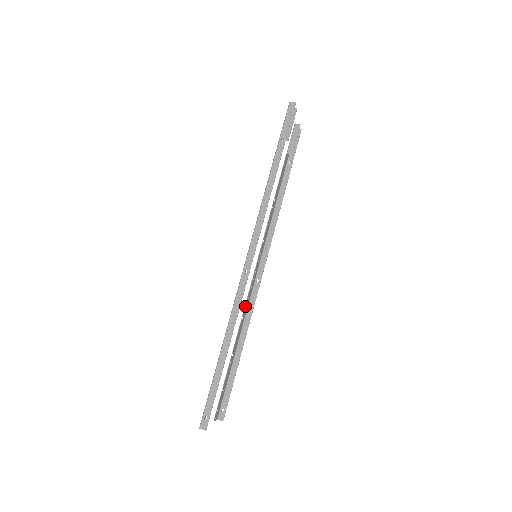
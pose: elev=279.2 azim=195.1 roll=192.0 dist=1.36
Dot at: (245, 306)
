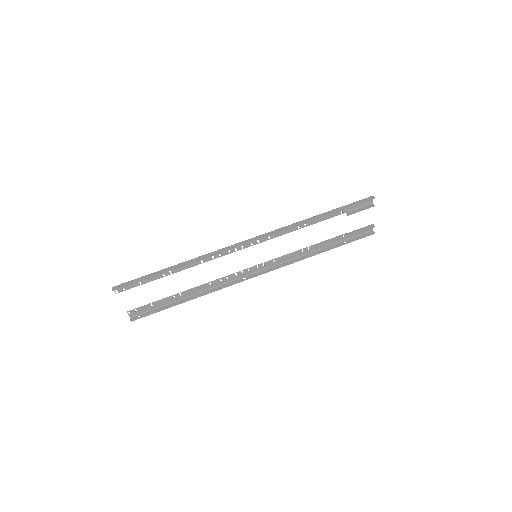
Dot at: (219, 279)
